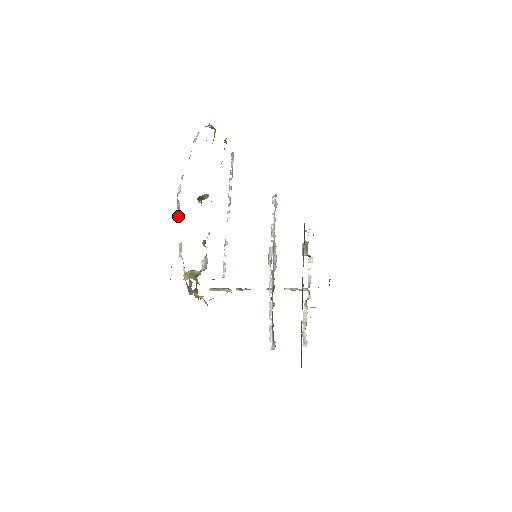
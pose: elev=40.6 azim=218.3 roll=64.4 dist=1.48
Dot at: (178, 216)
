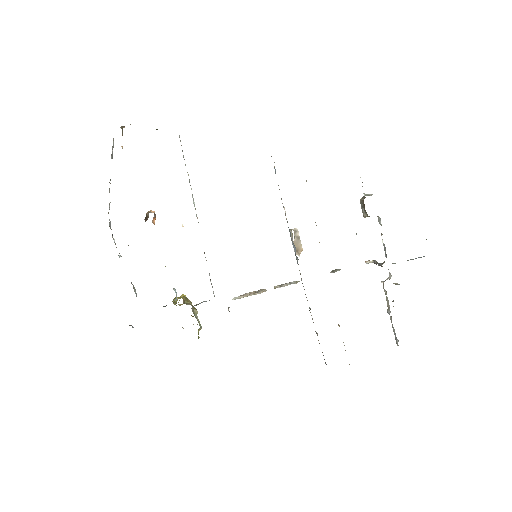
Dot at: occluded
